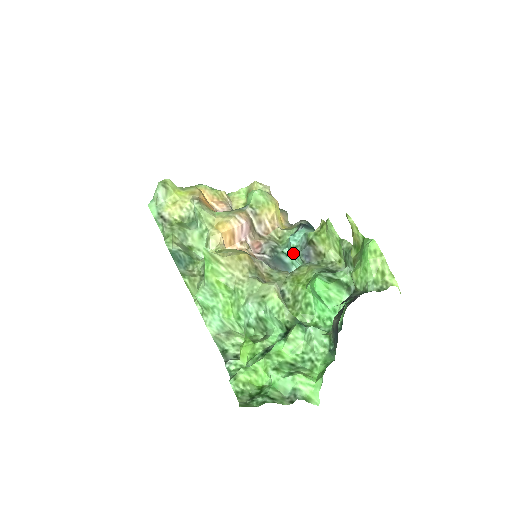
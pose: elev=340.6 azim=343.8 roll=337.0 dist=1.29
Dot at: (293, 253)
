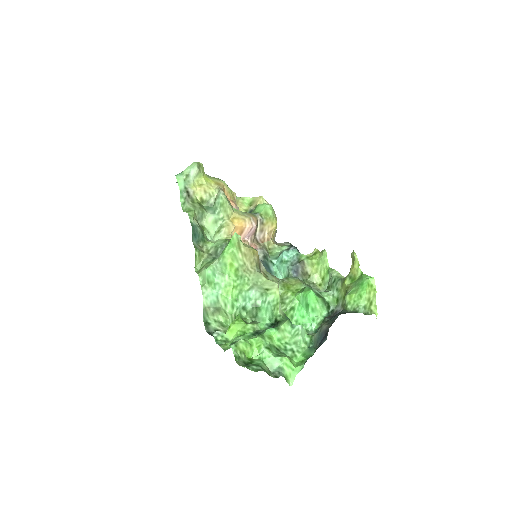
Dot at: (282, 265)
